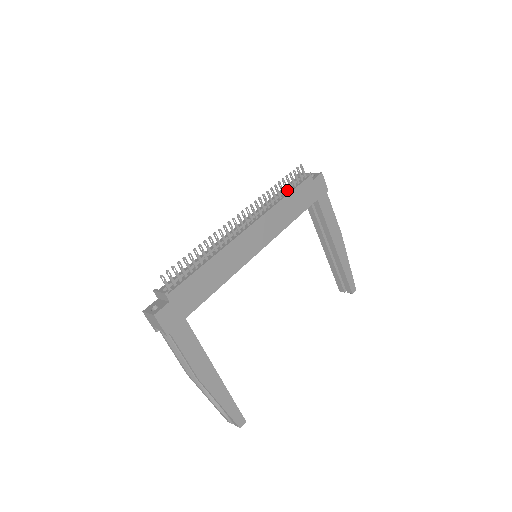
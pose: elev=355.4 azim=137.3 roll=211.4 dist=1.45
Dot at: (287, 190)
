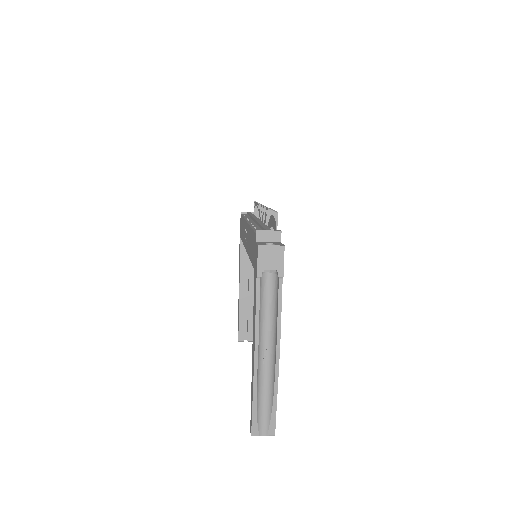
Dot at: occluded
